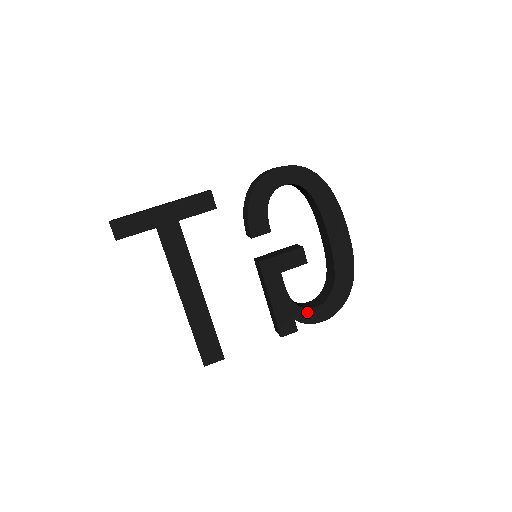
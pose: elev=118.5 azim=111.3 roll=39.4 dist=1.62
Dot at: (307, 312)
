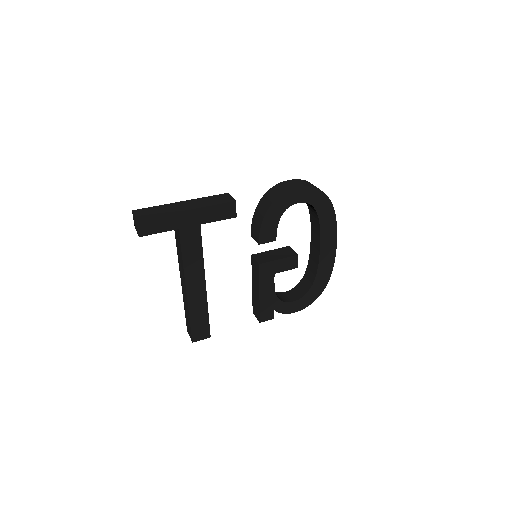
Dot at: (285, 305)
